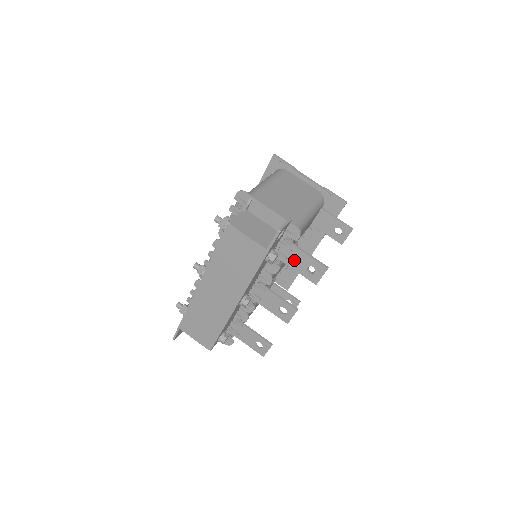
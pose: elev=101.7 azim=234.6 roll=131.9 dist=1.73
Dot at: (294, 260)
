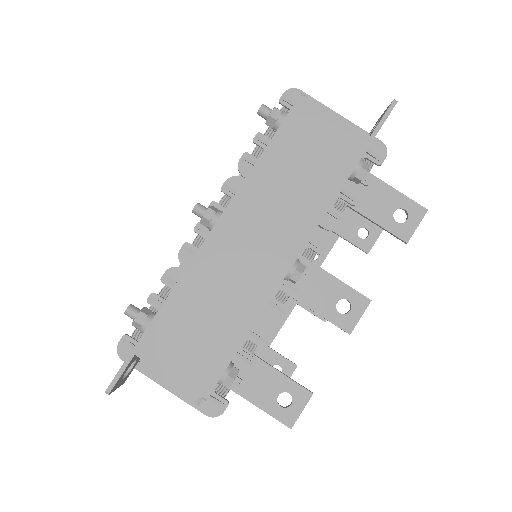
Dot at: (372, 201)
